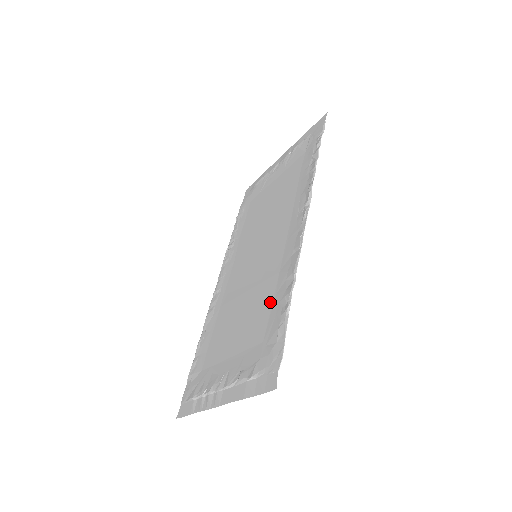
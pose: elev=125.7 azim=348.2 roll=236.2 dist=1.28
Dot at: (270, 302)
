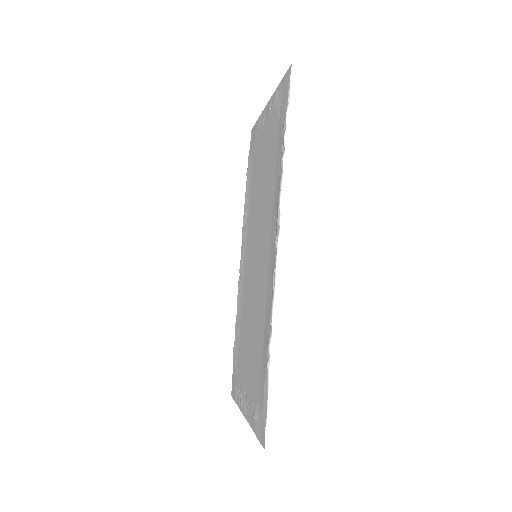
Dot at: (262, 338)
